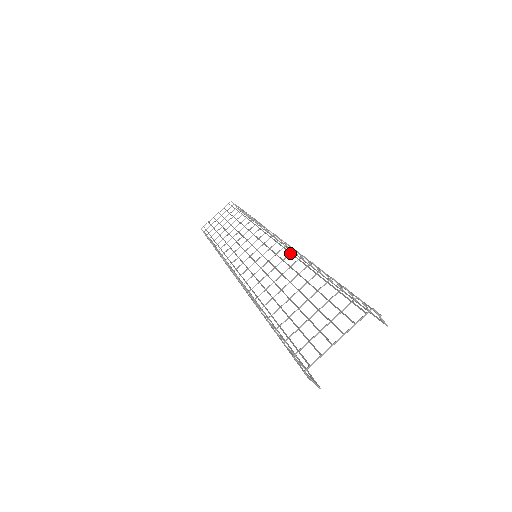
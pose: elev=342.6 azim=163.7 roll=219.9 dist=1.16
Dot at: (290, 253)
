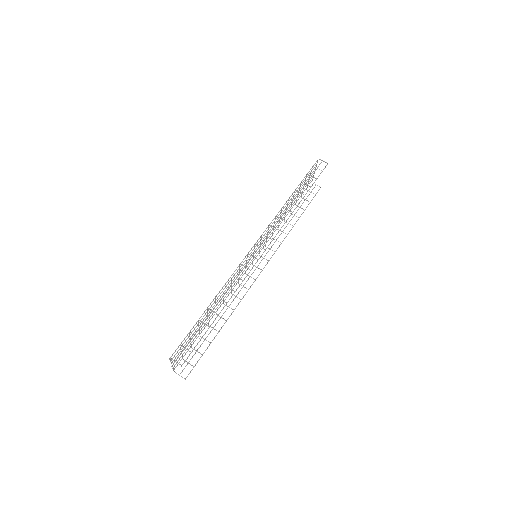
Dot at: (230, 277)
